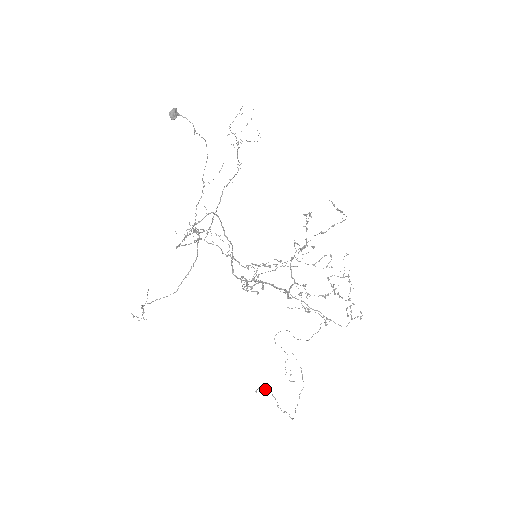
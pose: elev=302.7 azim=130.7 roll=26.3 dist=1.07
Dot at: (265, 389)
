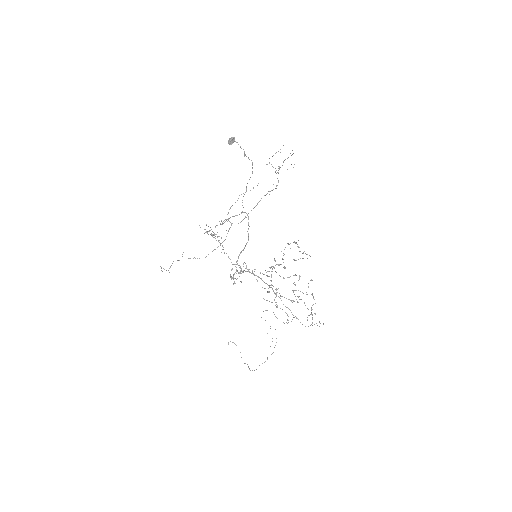
Dot at: (235, 344)
